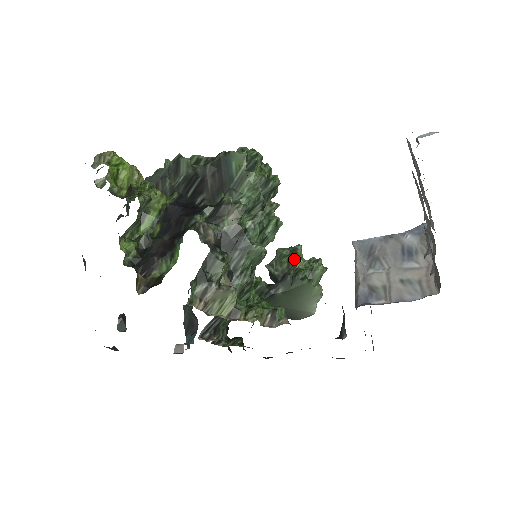
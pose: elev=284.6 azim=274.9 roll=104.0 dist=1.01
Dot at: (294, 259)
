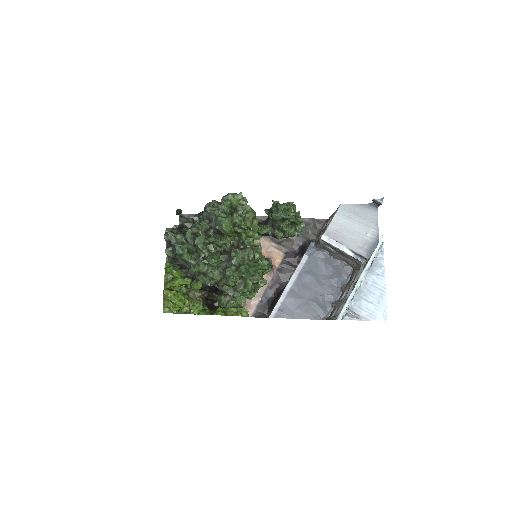
Dot at: (284, 221)
